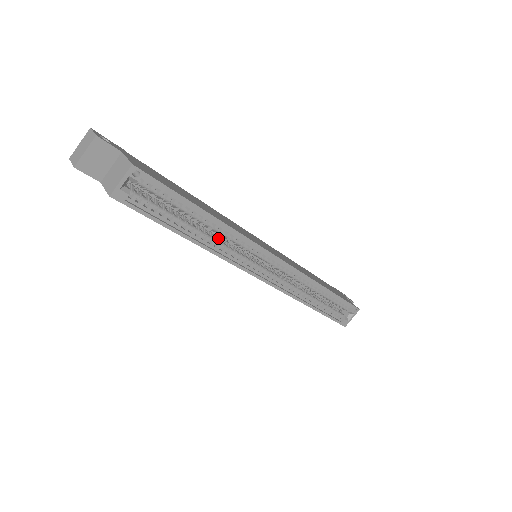
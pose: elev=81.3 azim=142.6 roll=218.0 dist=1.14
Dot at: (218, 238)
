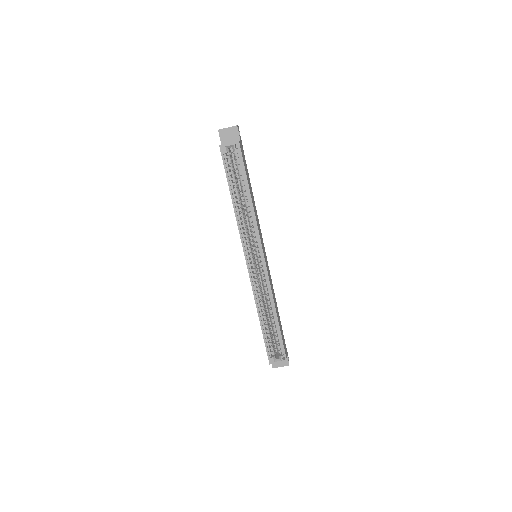
Dot at: (246, 221)
